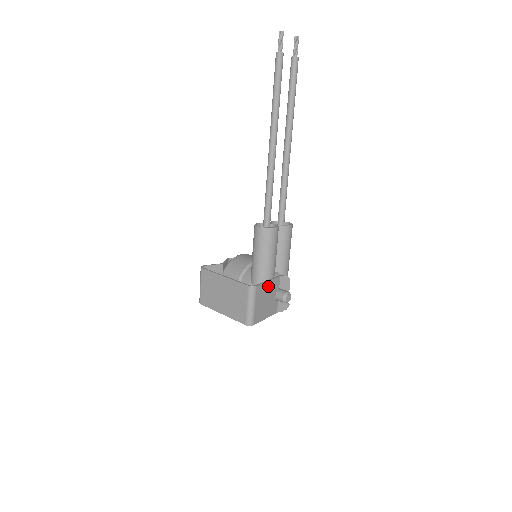
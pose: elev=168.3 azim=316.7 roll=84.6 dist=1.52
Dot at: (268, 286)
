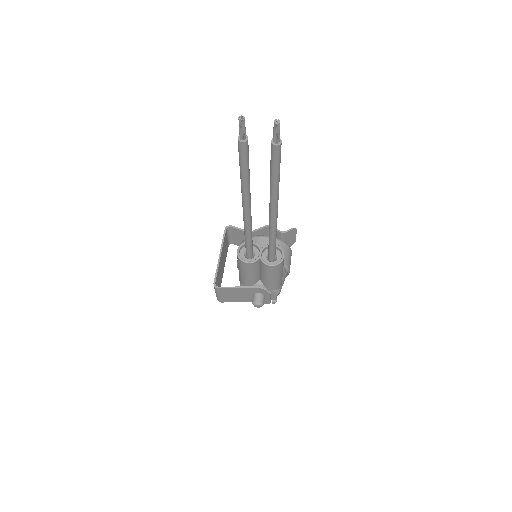
Dot at: (239, 290)
